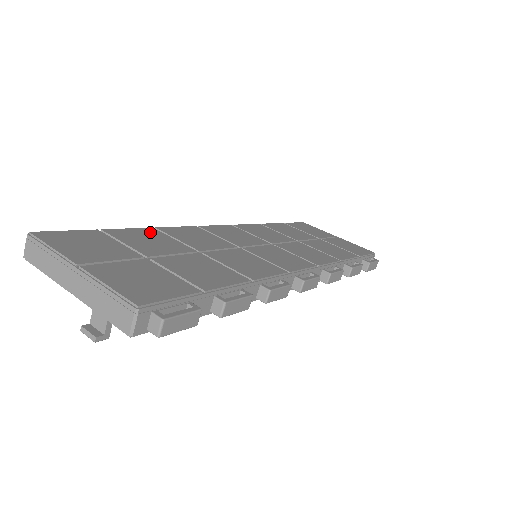
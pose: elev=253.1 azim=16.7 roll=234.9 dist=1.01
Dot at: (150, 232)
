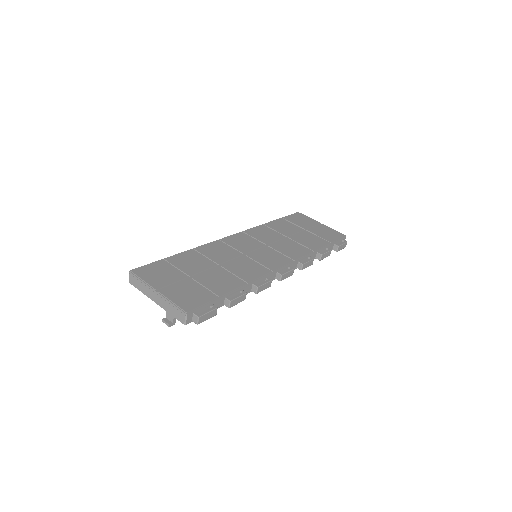
Dot at: (190, 254)
